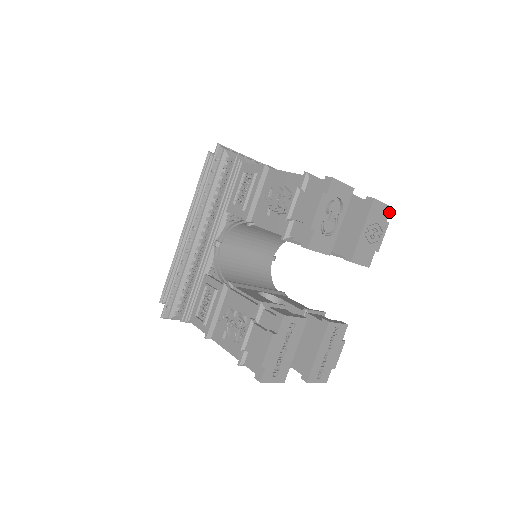
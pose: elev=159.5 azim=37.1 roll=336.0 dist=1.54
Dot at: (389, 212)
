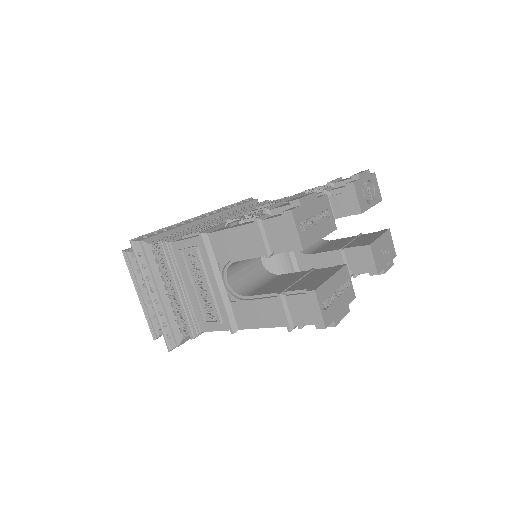
Dot at: (394, 257)
